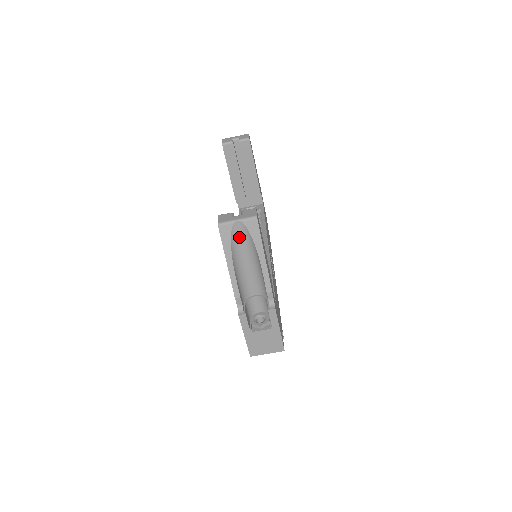
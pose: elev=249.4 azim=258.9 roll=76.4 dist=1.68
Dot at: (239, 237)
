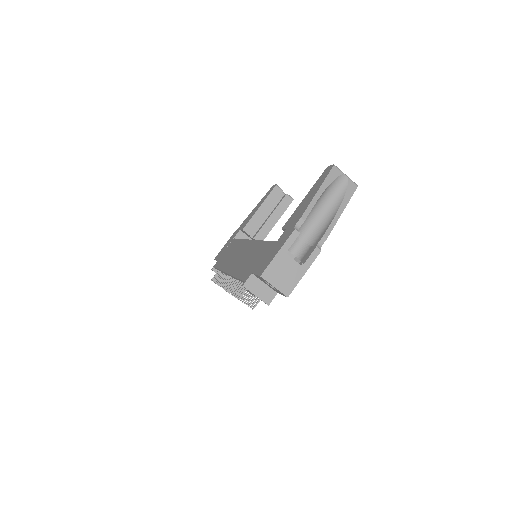
Dot at: (336, 186)
